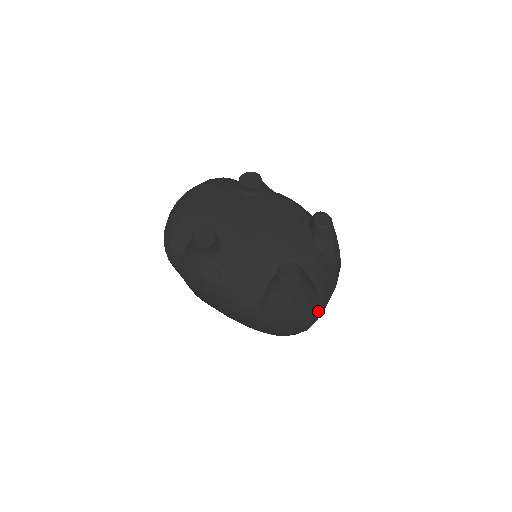
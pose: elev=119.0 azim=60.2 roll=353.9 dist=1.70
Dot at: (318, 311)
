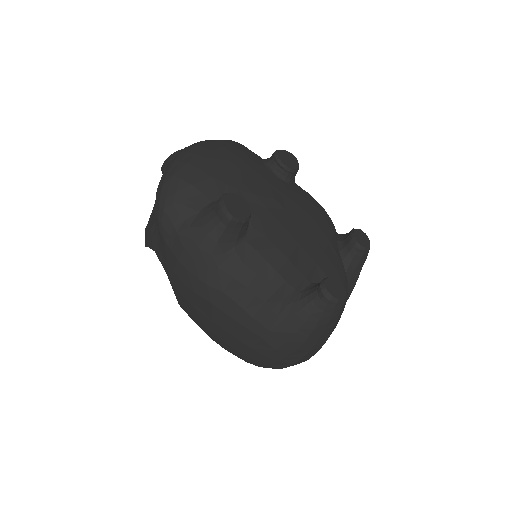
Dot at: (321, 347)
